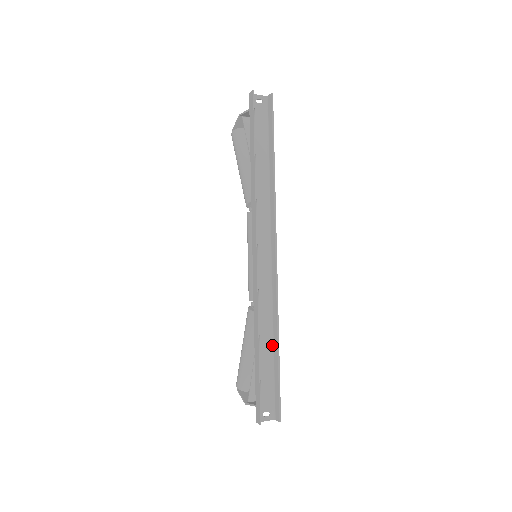
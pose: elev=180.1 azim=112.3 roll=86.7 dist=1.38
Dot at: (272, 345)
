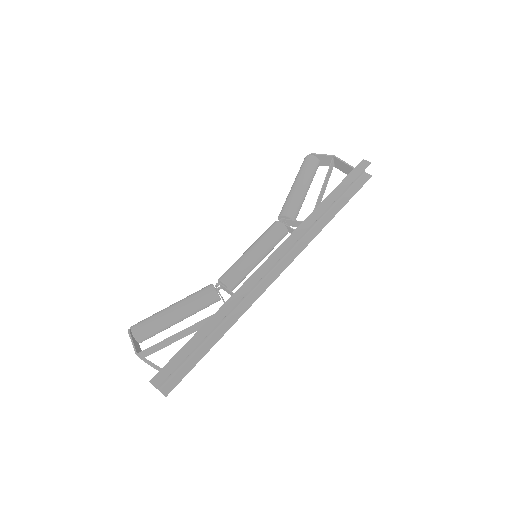
Dot at: (213, 332)
